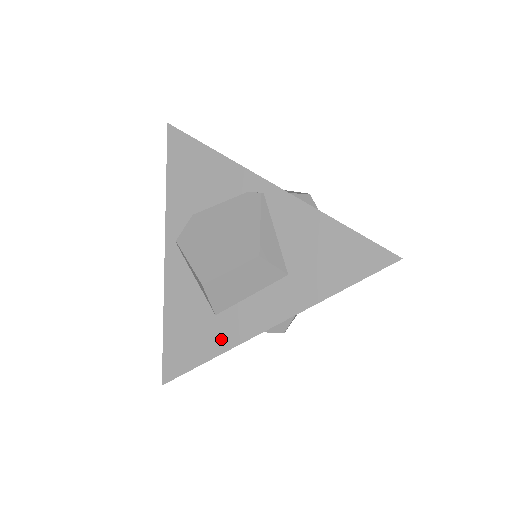
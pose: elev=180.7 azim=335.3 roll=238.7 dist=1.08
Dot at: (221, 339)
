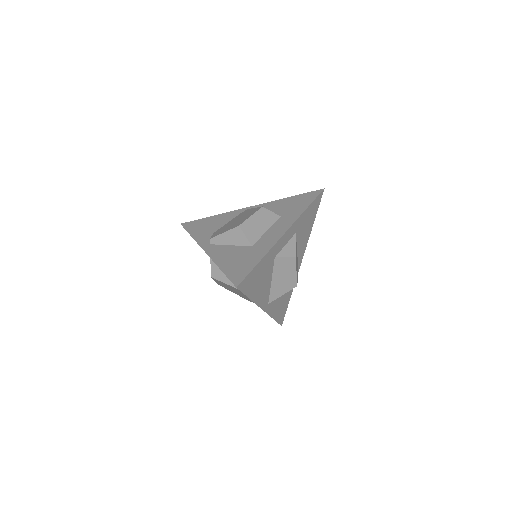
Dot at: (262, 250)
